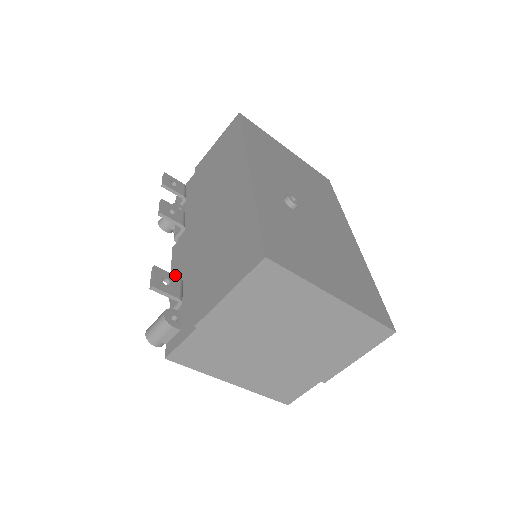
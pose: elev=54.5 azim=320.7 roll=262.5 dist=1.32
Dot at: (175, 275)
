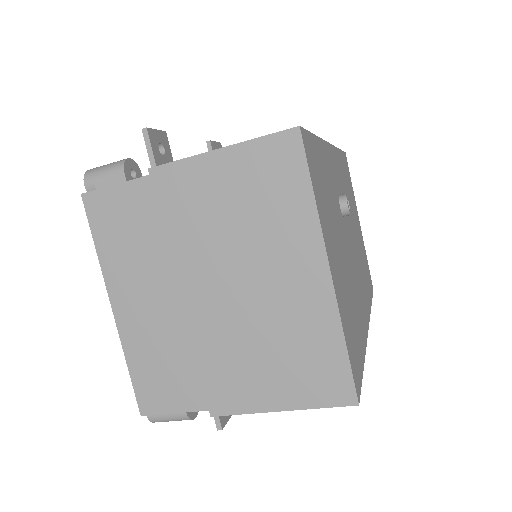
Dot at: occluded
